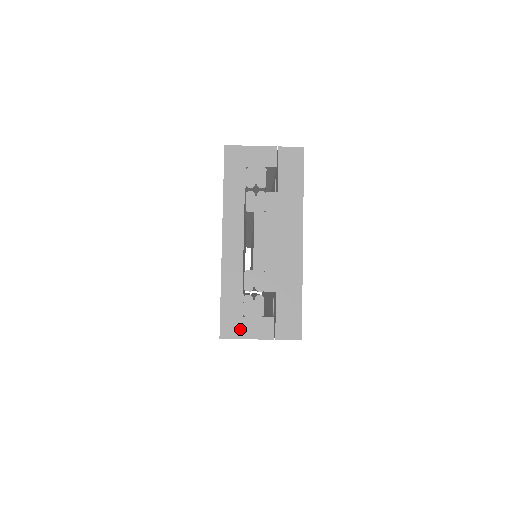
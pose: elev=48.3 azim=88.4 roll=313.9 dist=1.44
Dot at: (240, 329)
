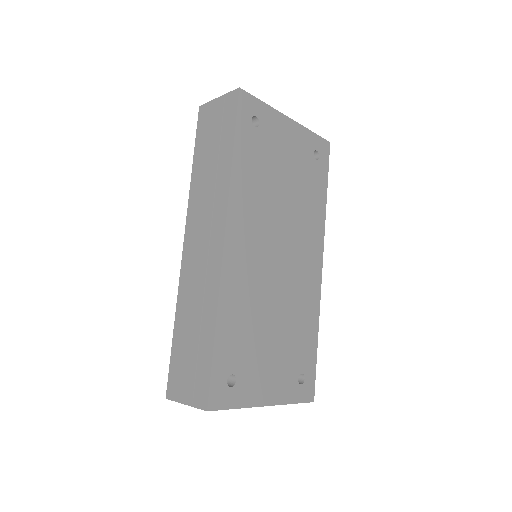
Dot at: occluded
